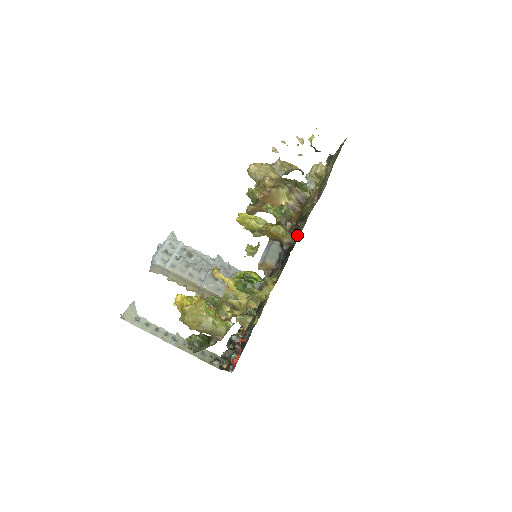
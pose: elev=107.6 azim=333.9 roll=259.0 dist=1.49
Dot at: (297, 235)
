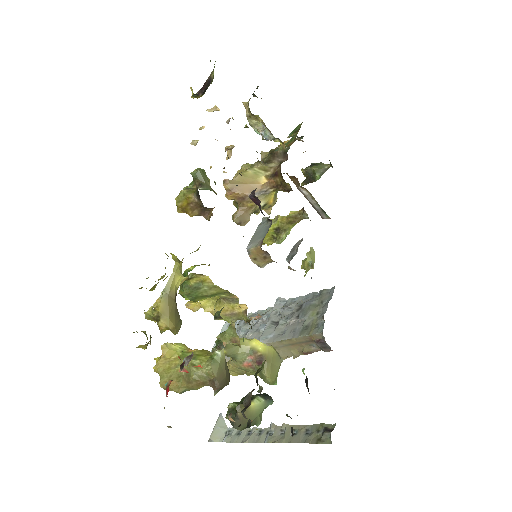
Dot at: occluded
